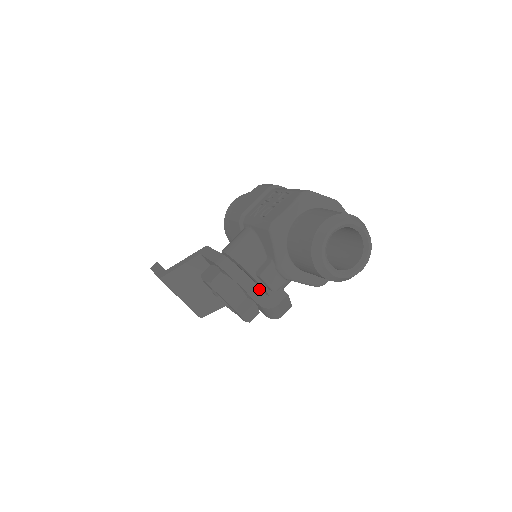
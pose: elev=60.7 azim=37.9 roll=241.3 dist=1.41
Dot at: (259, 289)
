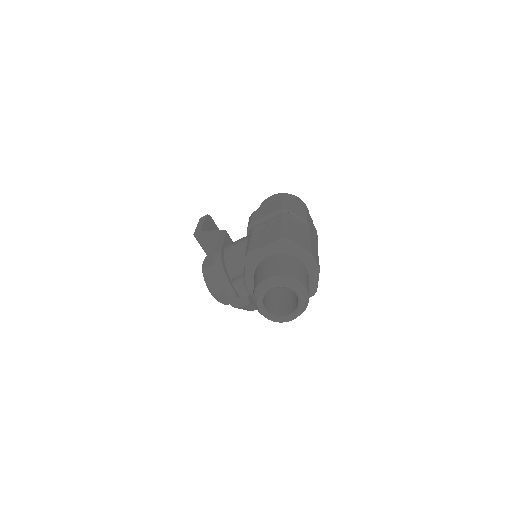
Dot at: (233, 290)
